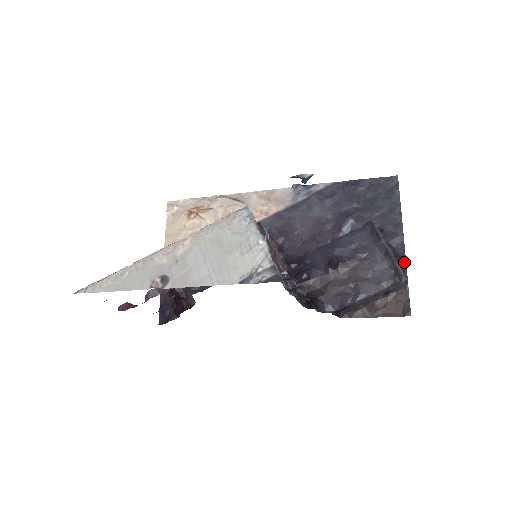
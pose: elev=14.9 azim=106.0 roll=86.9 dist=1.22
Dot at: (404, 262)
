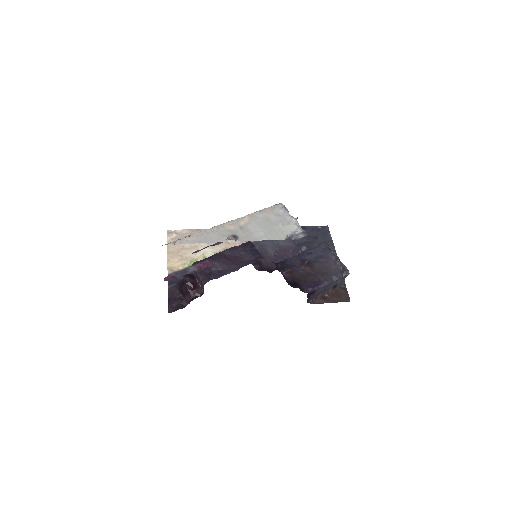
Dot at: occluded
